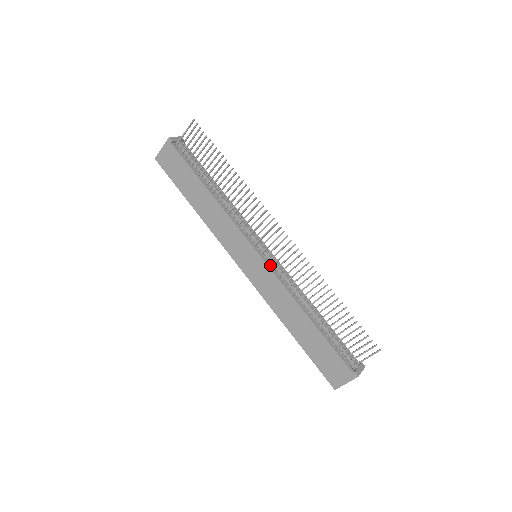
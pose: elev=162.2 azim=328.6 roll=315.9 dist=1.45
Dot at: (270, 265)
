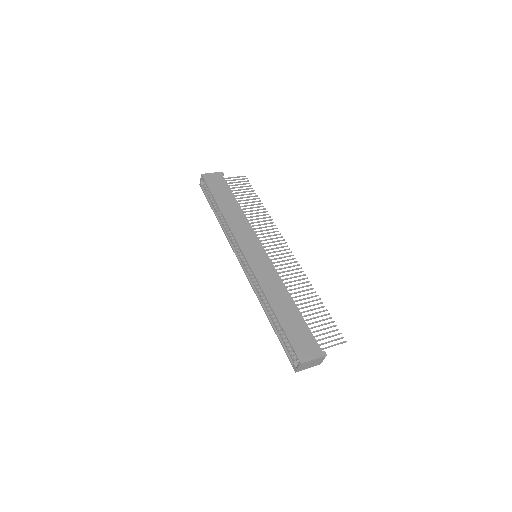
Dot at: (270, 262)
